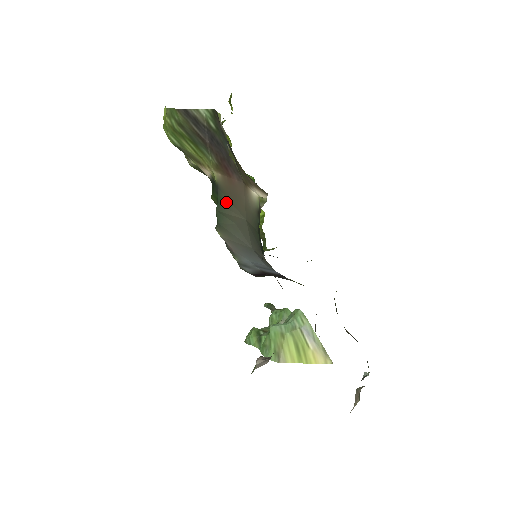
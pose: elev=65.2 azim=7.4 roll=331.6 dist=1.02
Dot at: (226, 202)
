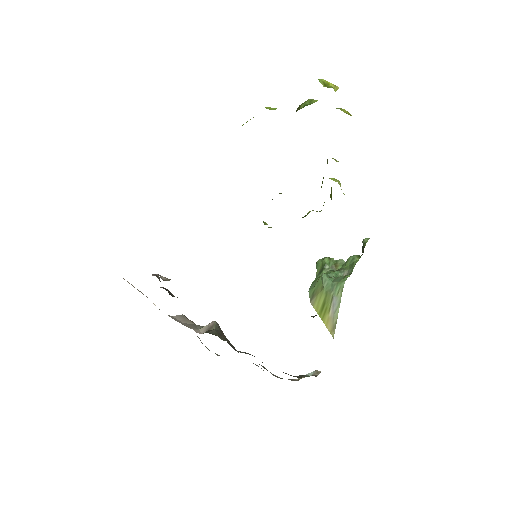
Dot at: occluded
